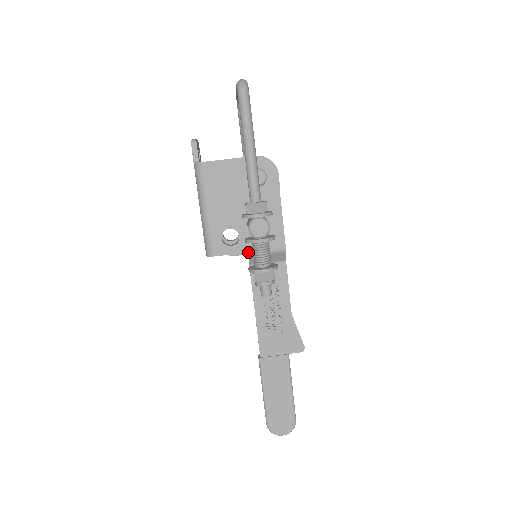
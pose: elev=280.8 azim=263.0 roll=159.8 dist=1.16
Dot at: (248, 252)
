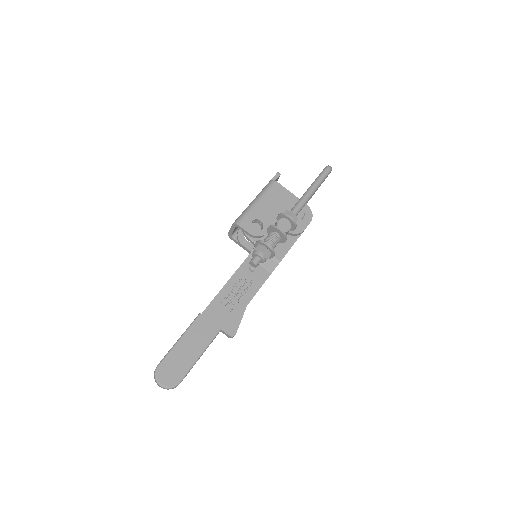
Dot at: occluded
